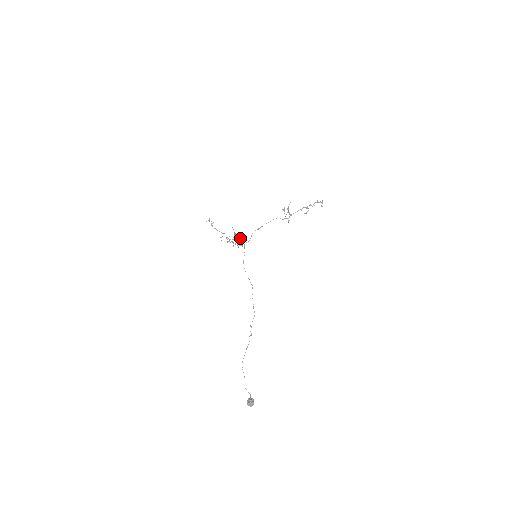
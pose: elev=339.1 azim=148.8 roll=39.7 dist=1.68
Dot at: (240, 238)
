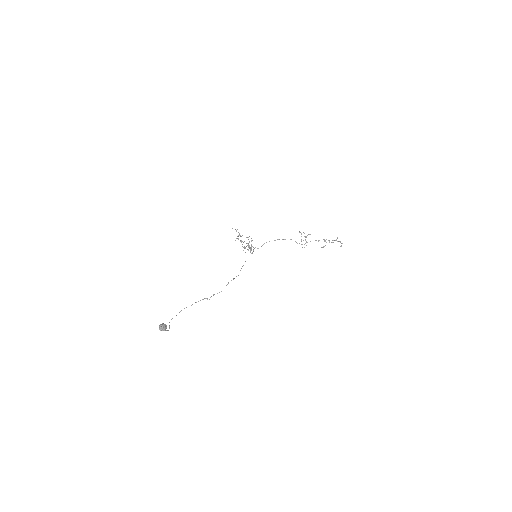
Dot at: occluded
